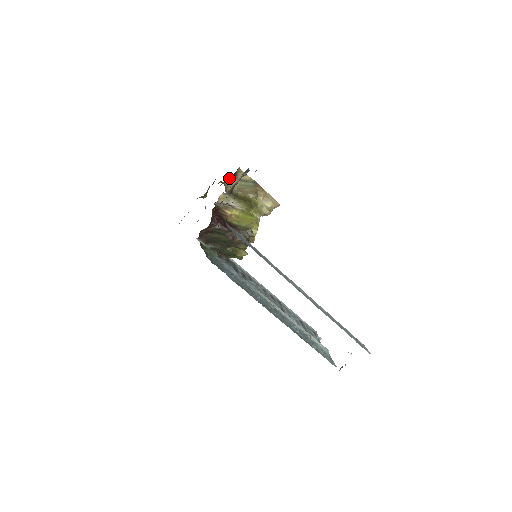
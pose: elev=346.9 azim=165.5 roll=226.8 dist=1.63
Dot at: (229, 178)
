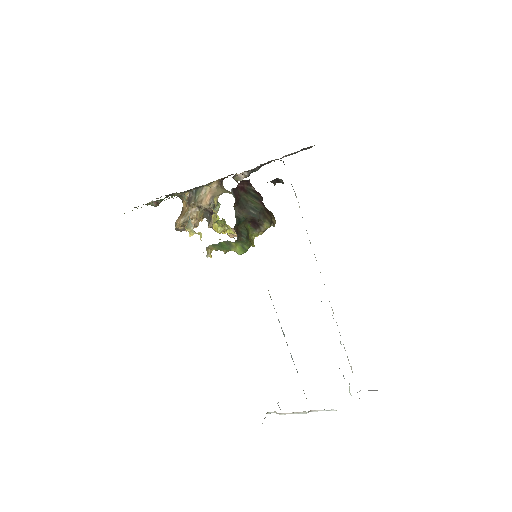
Dot at: (216, 181)
